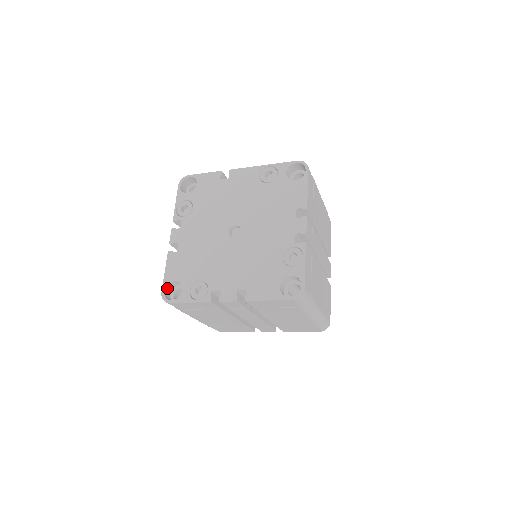
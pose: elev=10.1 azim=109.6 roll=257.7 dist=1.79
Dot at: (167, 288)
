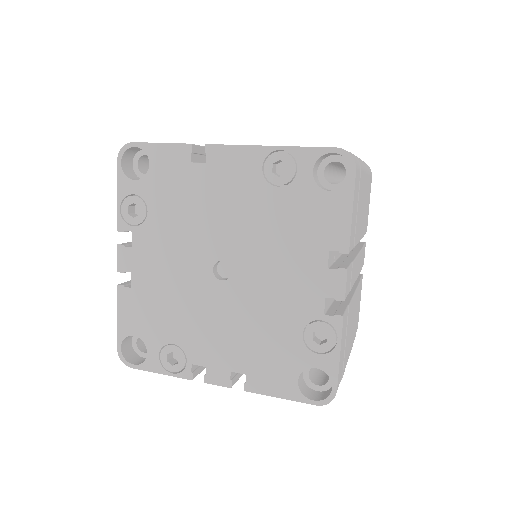
Dot at: (125, 340)
